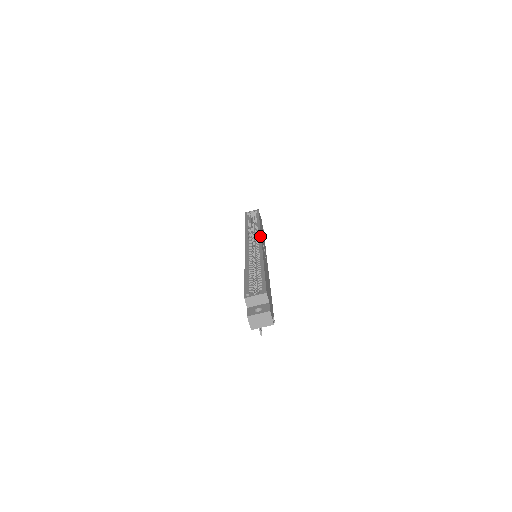
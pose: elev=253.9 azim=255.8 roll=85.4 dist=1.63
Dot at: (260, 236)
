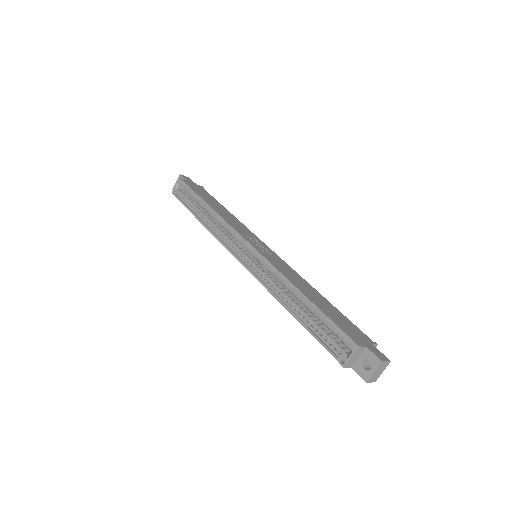
Dot at: (239, 236)
